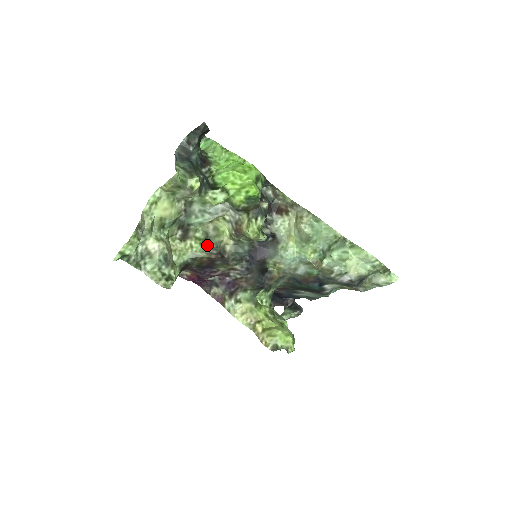
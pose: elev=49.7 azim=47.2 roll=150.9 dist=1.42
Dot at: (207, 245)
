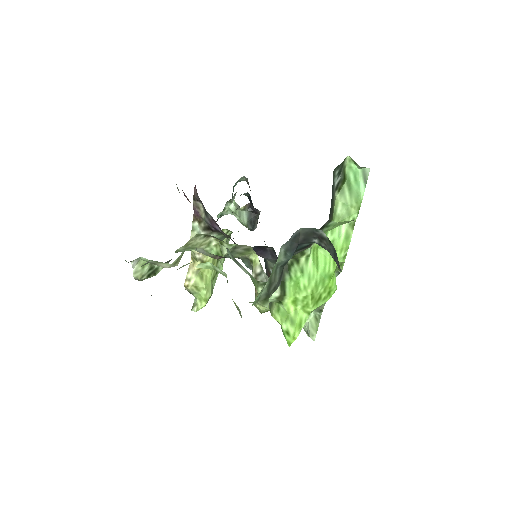
Dot at: occluded
